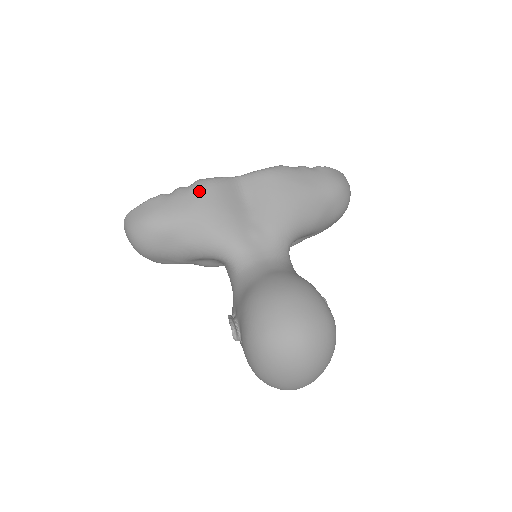
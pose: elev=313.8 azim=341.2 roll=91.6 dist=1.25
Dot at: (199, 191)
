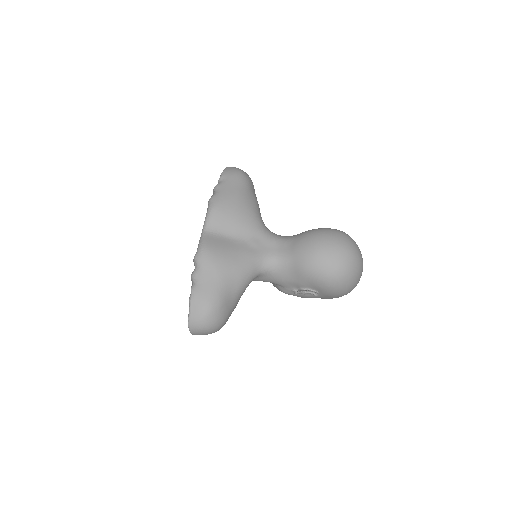
Dot at: (208, 261)
